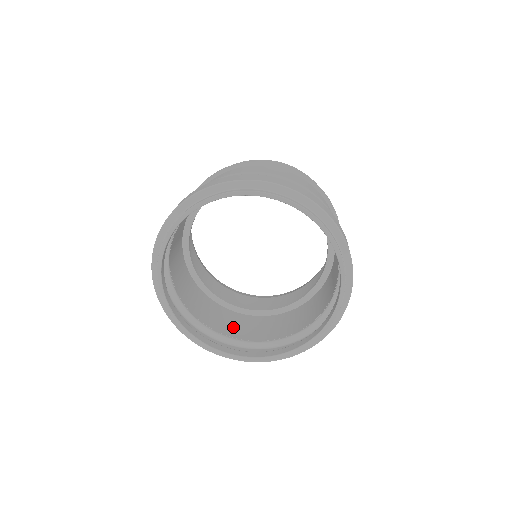
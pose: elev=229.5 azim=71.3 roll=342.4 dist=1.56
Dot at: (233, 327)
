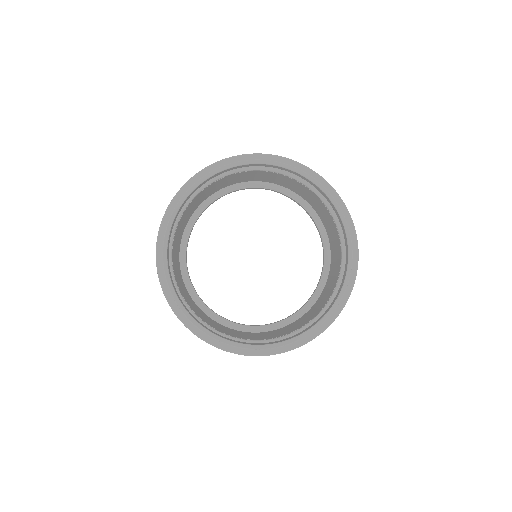
Dot at: (191, 304)
